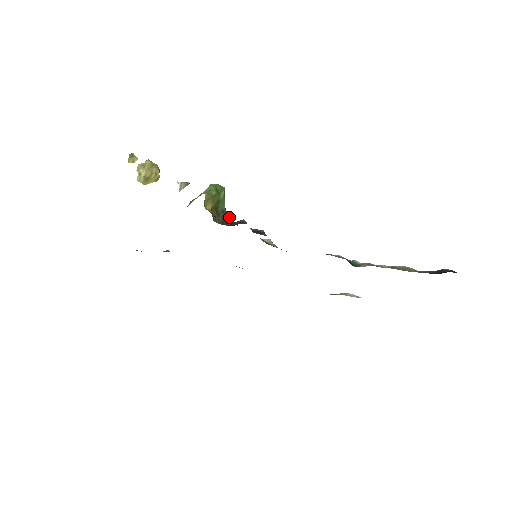
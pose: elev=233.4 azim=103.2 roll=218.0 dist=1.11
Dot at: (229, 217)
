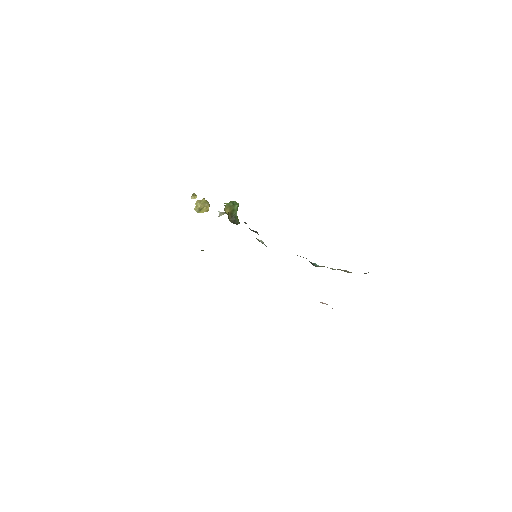
Dot at: occluded
